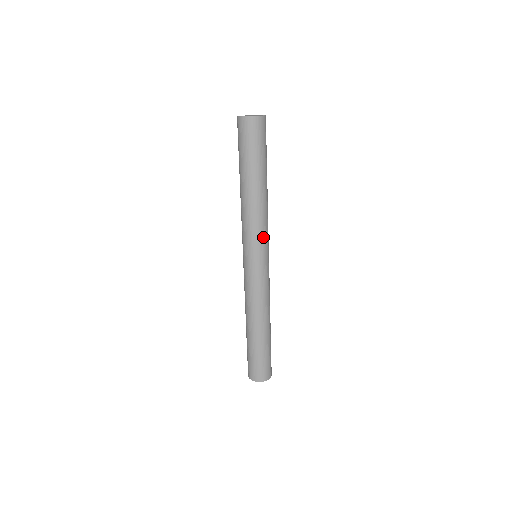
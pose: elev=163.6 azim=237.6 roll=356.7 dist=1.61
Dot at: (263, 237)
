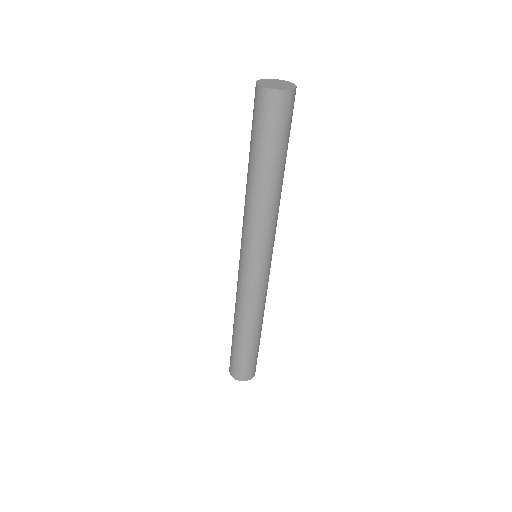
Dot at: occluded
